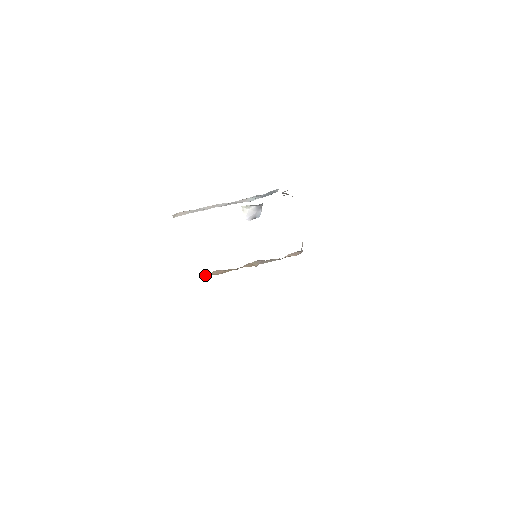
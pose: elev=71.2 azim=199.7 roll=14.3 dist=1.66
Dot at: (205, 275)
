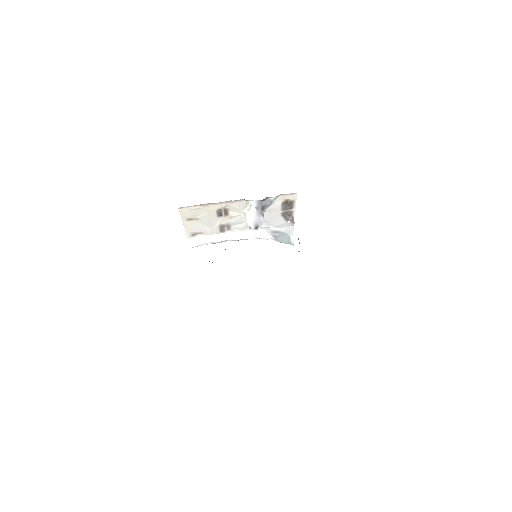
Dot at: occluded
